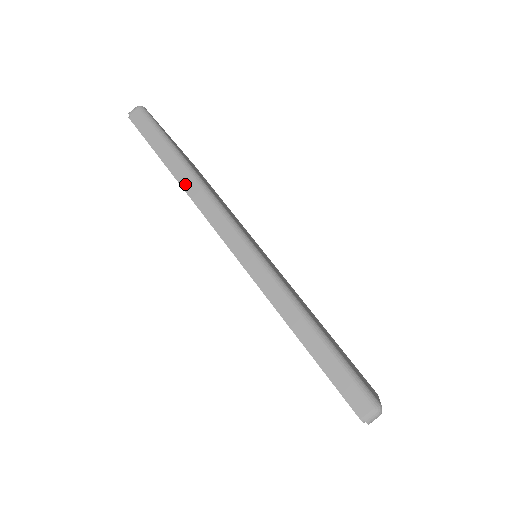
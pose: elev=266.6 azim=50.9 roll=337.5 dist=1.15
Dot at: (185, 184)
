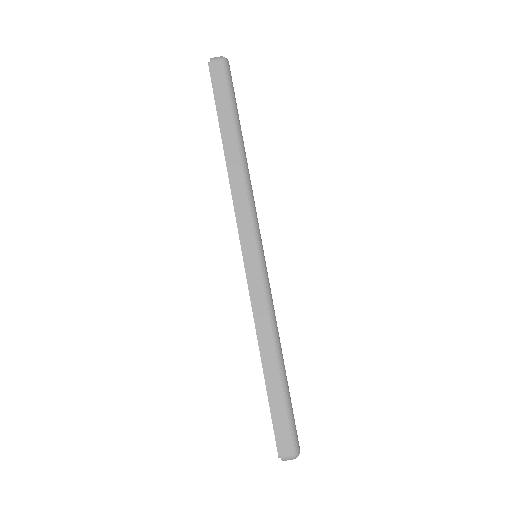
Dot at: (232, 170)
